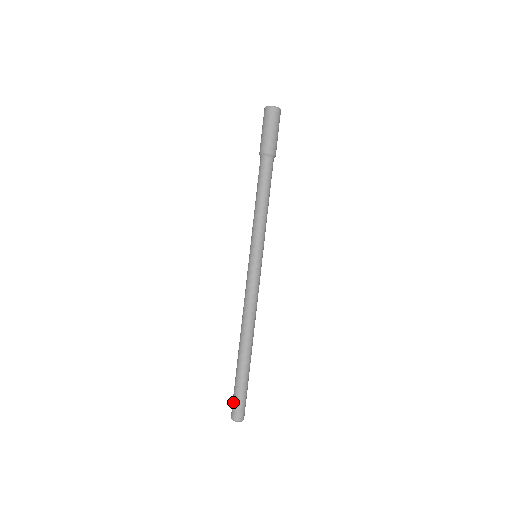
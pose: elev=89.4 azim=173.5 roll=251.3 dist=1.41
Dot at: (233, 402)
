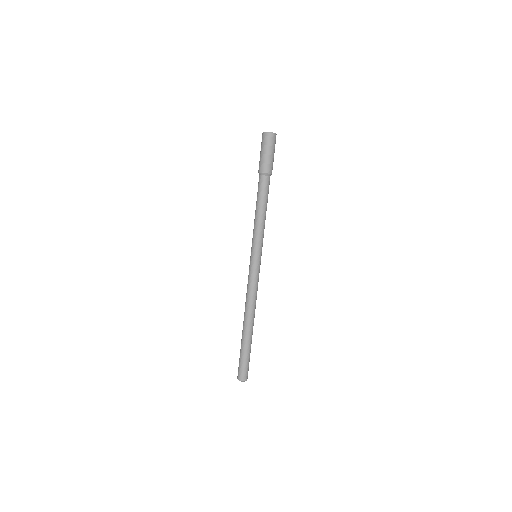
Dot at: (241, 368)
